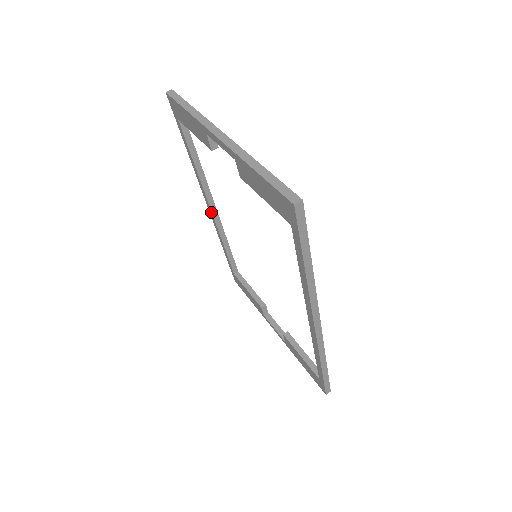
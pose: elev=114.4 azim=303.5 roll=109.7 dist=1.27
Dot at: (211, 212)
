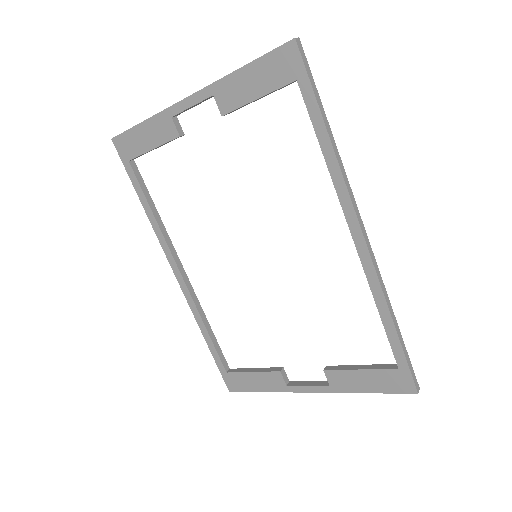
Dot at: (181, 277)
